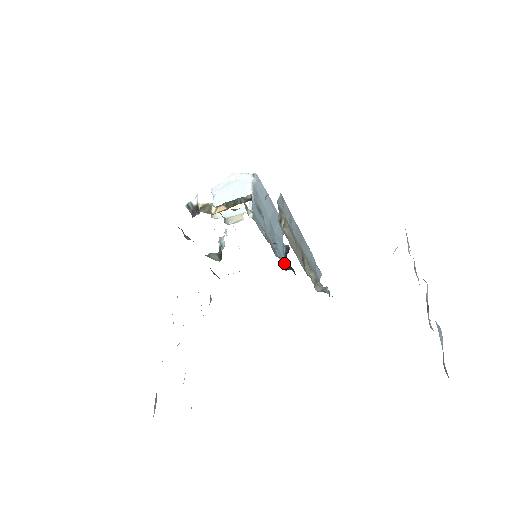
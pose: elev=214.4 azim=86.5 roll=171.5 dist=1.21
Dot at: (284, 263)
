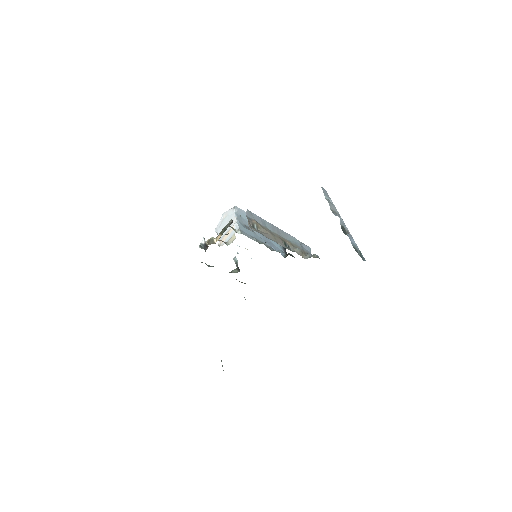
Dot at: (283, 253)
